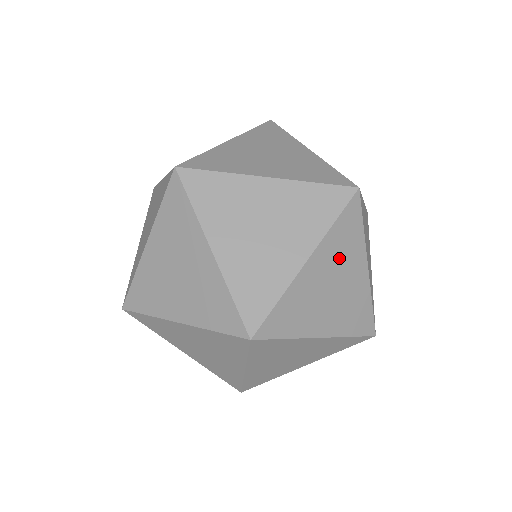
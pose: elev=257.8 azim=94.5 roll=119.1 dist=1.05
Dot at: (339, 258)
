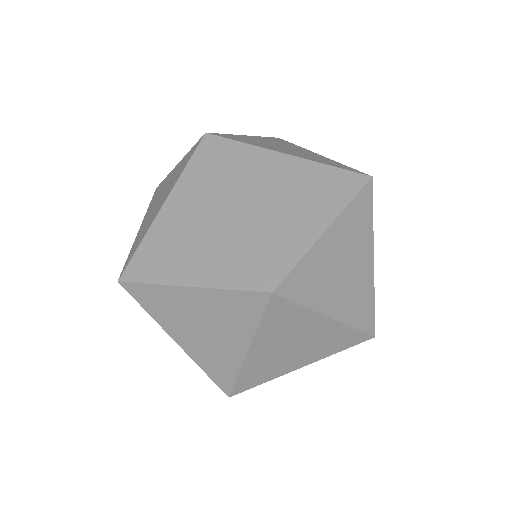
Dot at: (352, 238)
